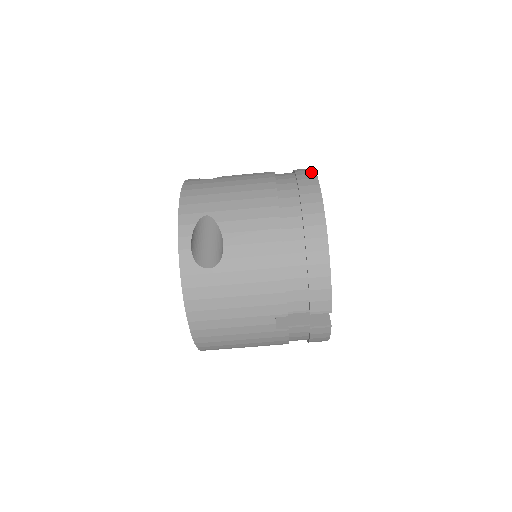
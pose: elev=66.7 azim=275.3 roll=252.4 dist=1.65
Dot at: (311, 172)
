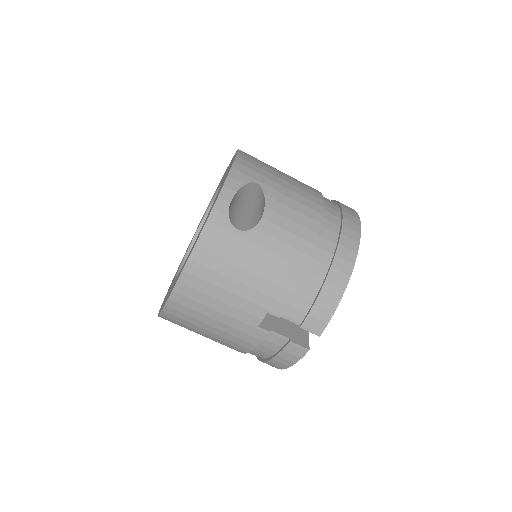
Dot at: occluded
